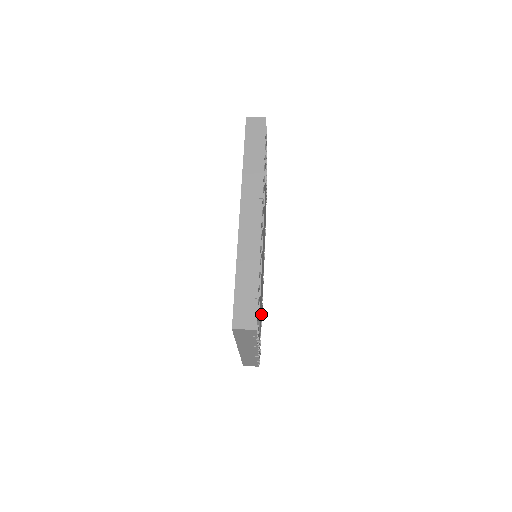
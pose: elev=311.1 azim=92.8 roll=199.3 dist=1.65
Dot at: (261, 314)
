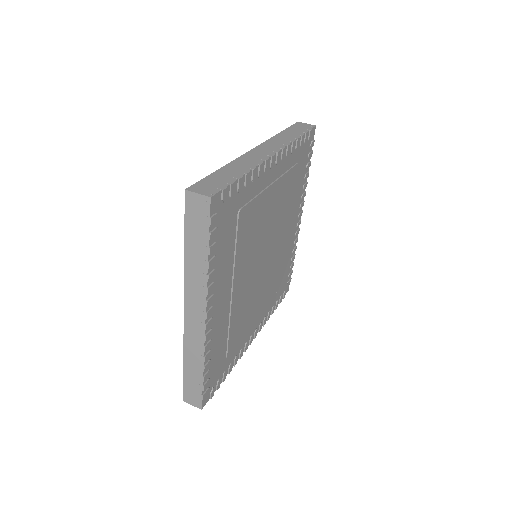
Dot at: (275, 282)
